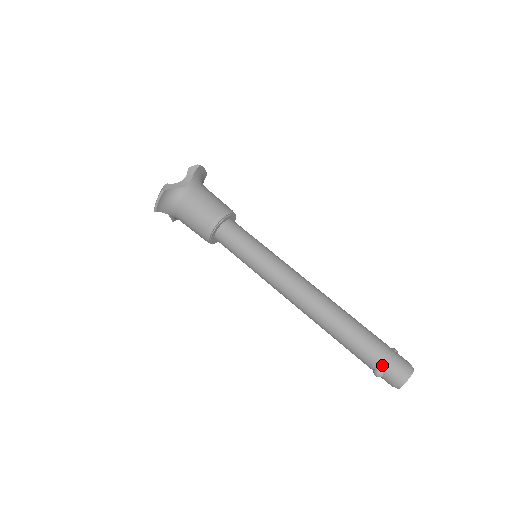
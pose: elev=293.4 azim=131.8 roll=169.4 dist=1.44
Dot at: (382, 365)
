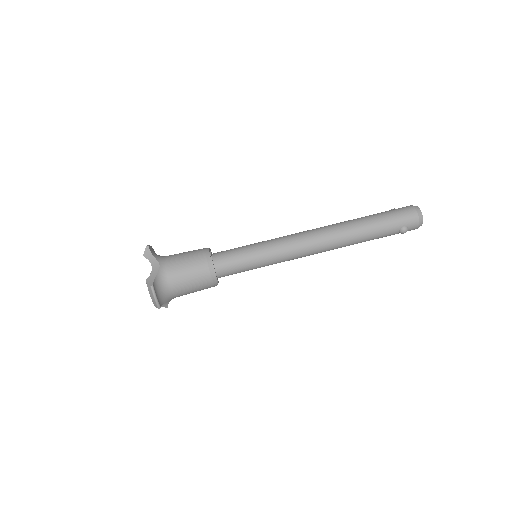
Dot at: (402, 222)
